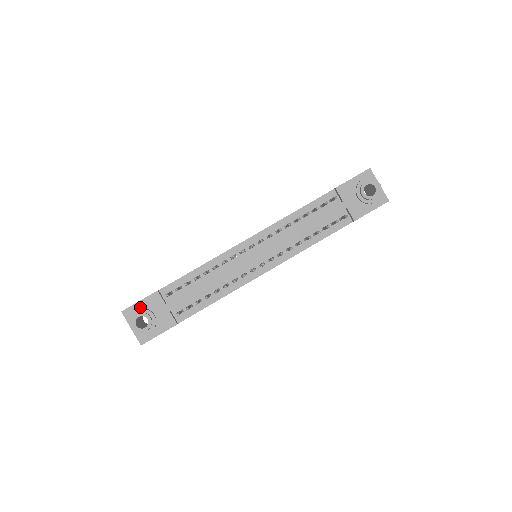
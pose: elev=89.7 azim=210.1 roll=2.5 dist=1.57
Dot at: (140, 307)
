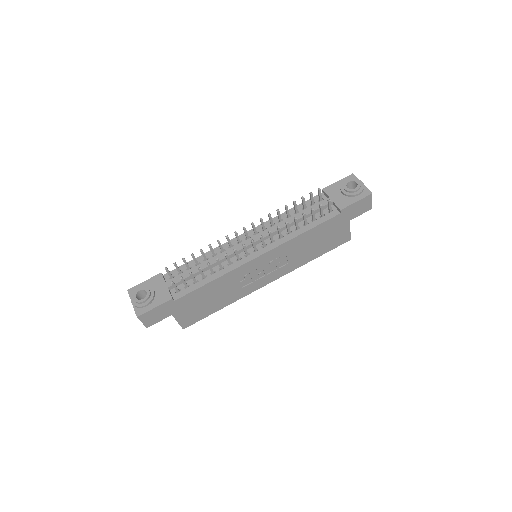
Dot at: (144, 286)
